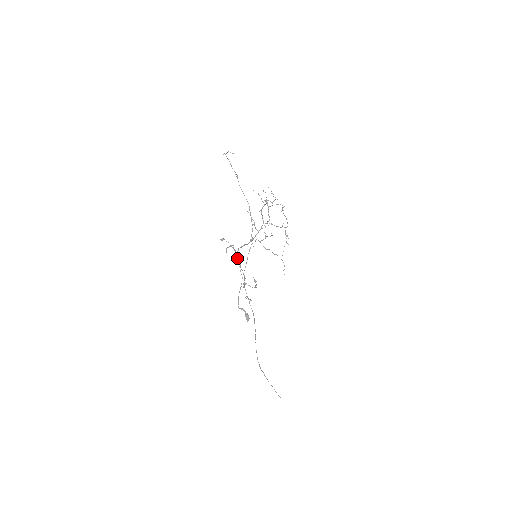
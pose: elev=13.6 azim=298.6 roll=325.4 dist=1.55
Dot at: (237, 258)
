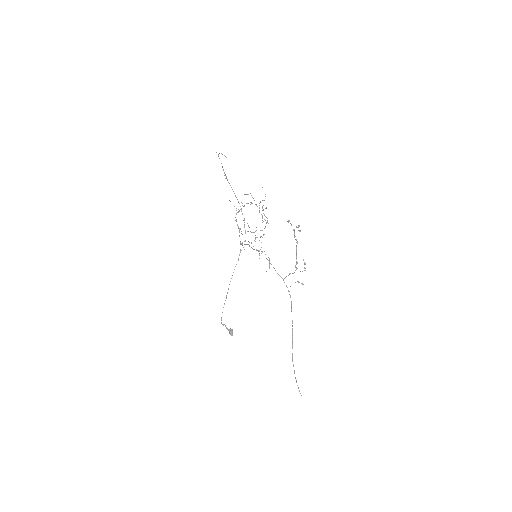
Dot at: (261, 253)
